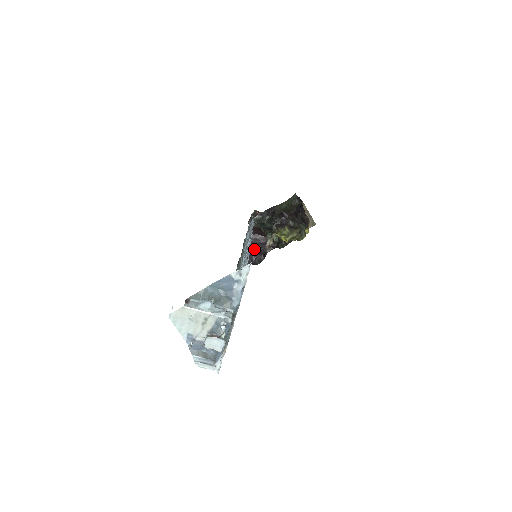
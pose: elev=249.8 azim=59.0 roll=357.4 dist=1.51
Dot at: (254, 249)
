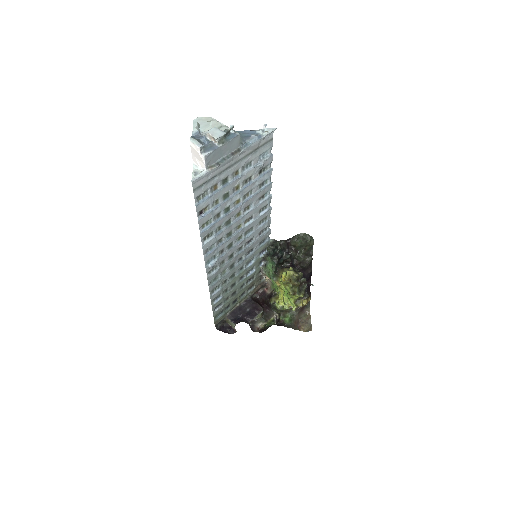
Dot at: (245, 312)
